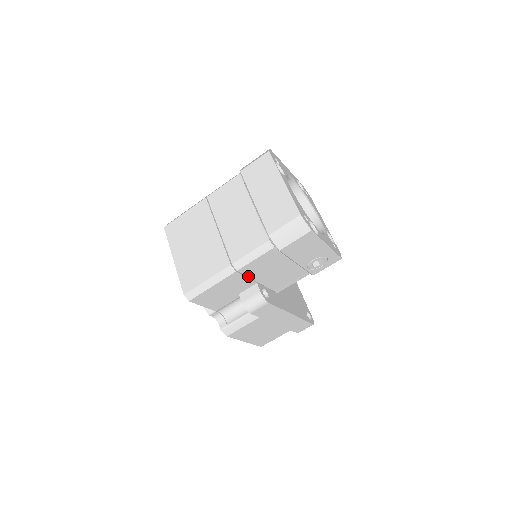
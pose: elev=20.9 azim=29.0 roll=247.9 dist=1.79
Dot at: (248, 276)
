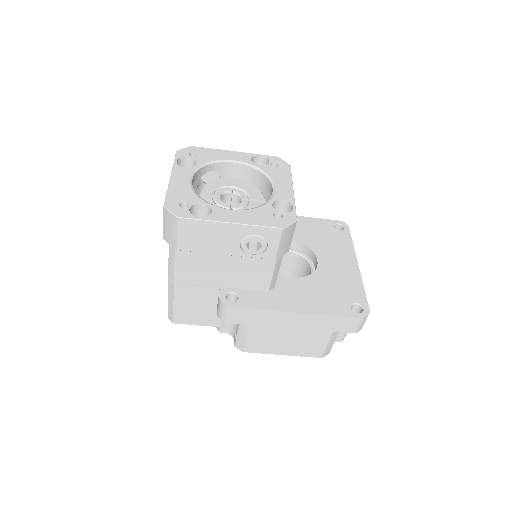
Dot at: (197, 284)
